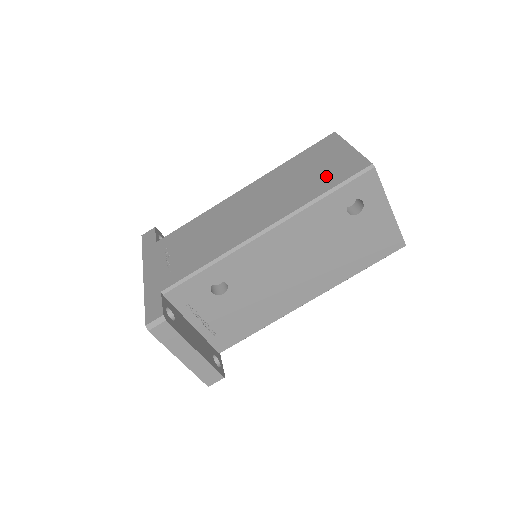
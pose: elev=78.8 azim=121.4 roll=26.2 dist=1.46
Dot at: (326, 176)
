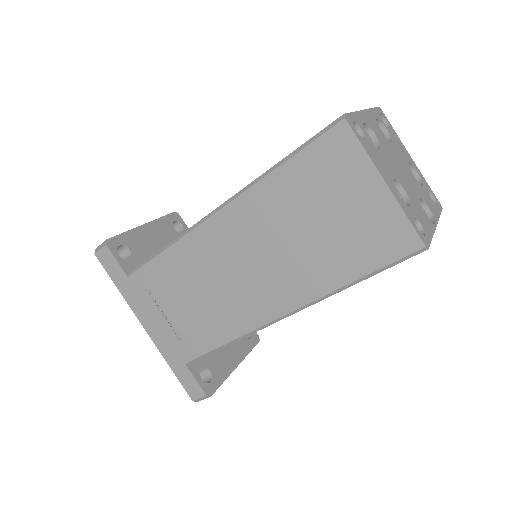
Dot at: (352, 245)
